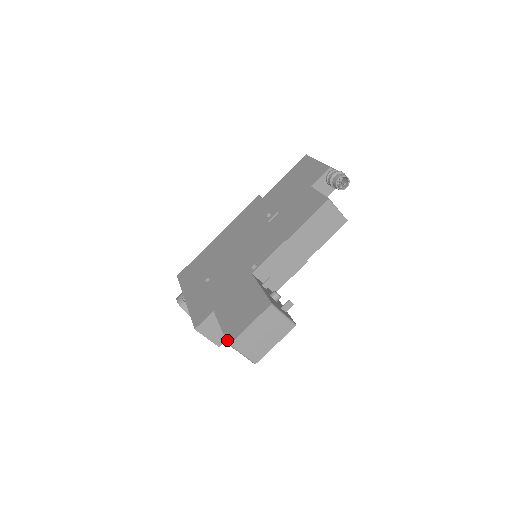
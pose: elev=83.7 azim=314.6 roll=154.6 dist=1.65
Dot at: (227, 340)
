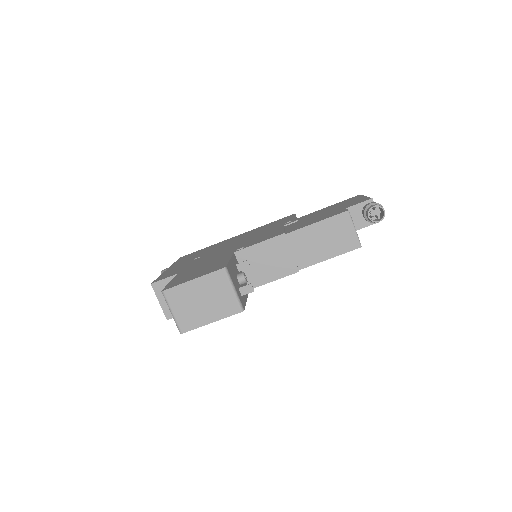
Dot at: (164, 288)
